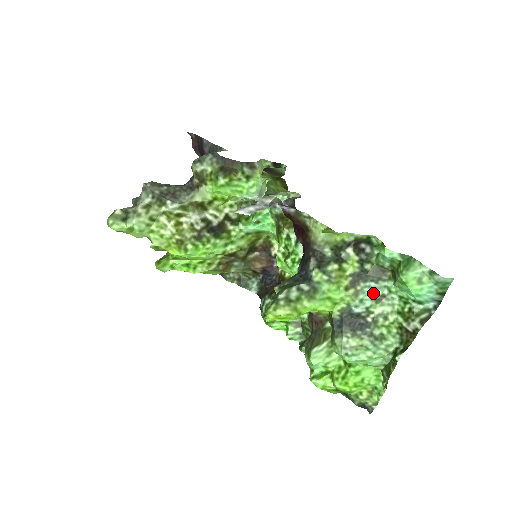
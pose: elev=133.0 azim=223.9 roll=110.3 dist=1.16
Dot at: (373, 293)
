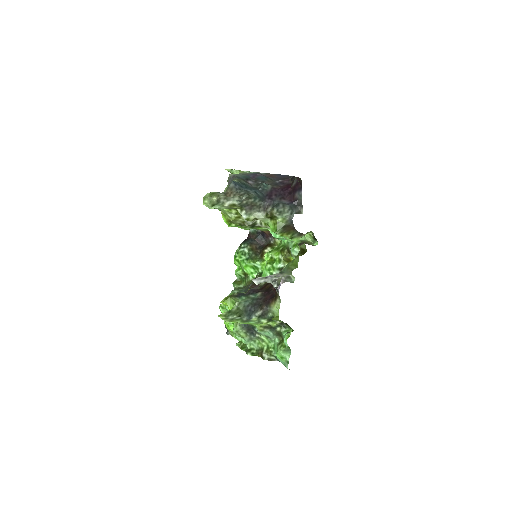
Dot at: (268, 335)
